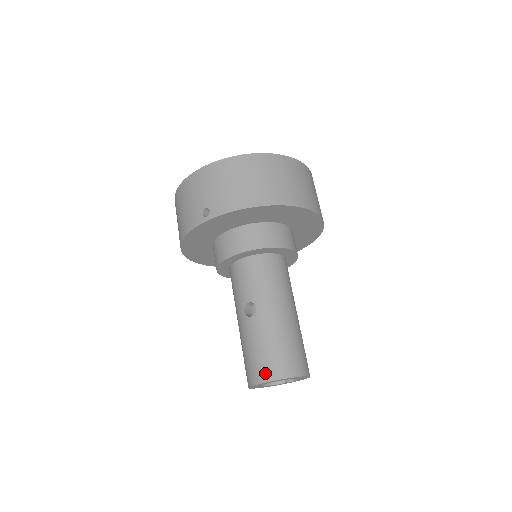
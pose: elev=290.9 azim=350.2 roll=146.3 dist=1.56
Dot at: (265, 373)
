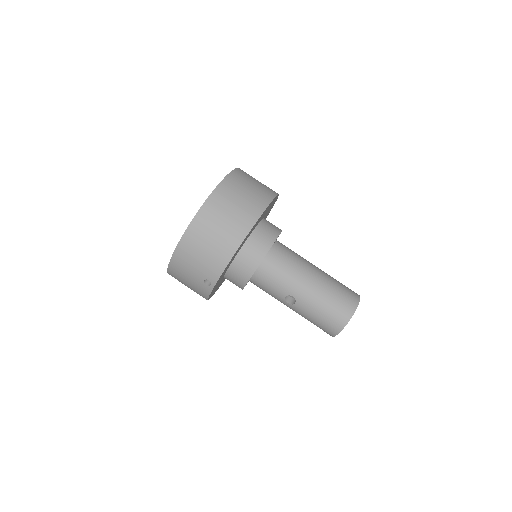
Dot at: (335, 327)
